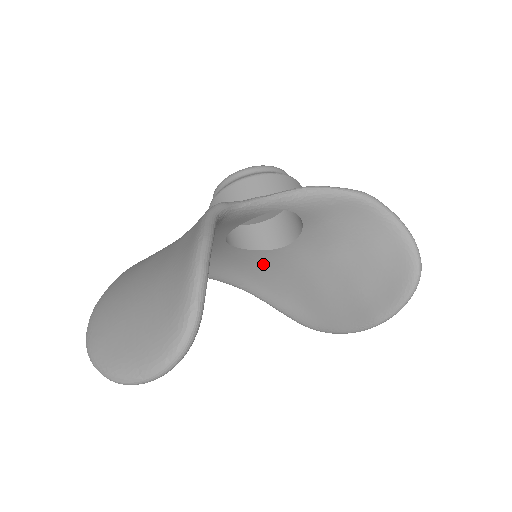
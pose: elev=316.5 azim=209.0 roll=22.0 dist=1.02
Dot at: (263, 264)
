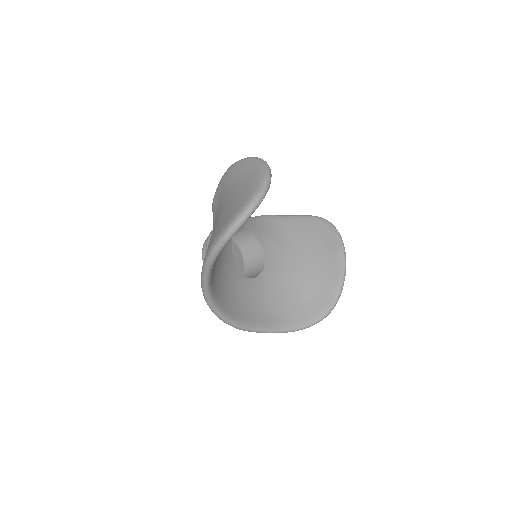
Dot at: (266, 292)
